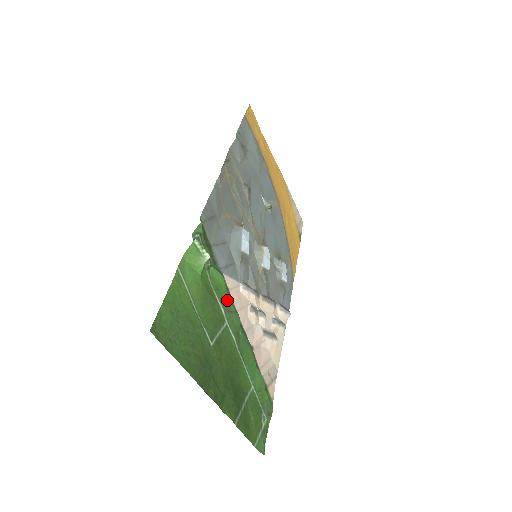
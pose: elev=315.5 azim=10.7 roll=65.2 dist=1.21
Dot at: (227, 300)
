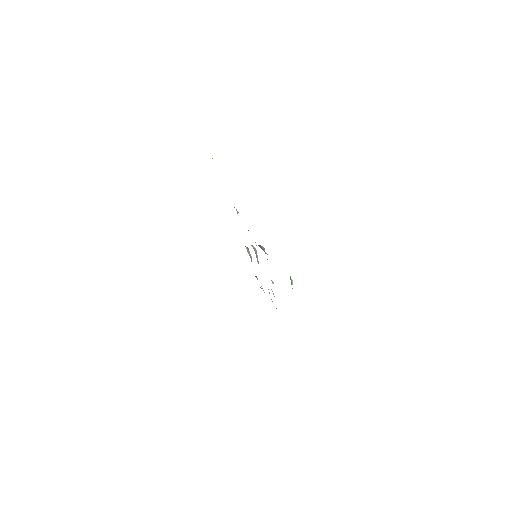
Dot at: occluded
